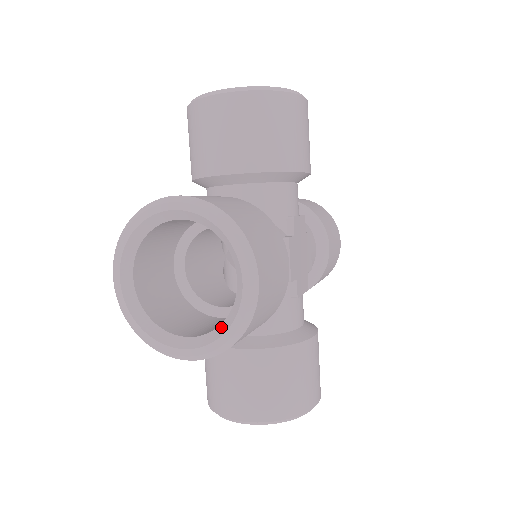
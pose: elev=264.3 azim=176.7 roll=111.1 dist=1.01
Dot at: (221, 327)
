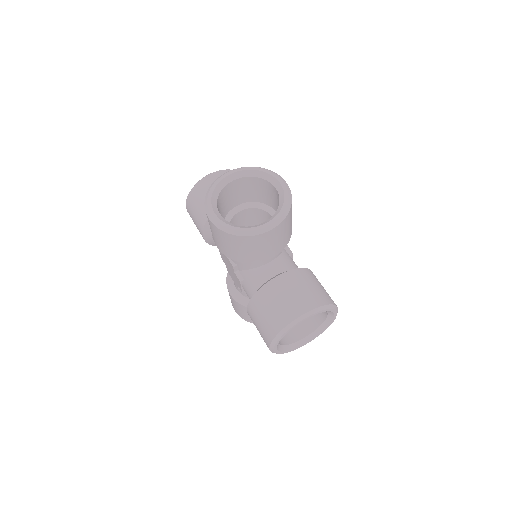
Dot at: (320, 329)
